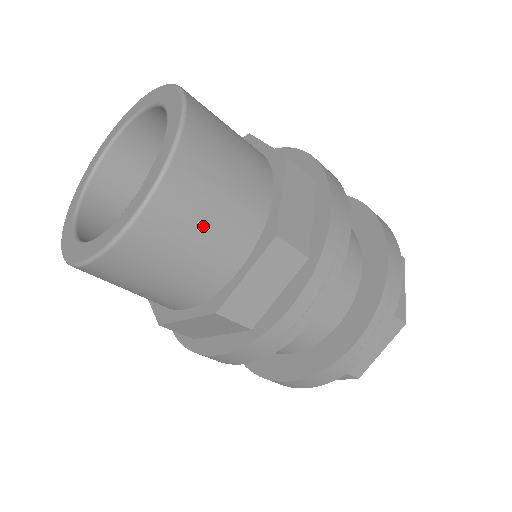
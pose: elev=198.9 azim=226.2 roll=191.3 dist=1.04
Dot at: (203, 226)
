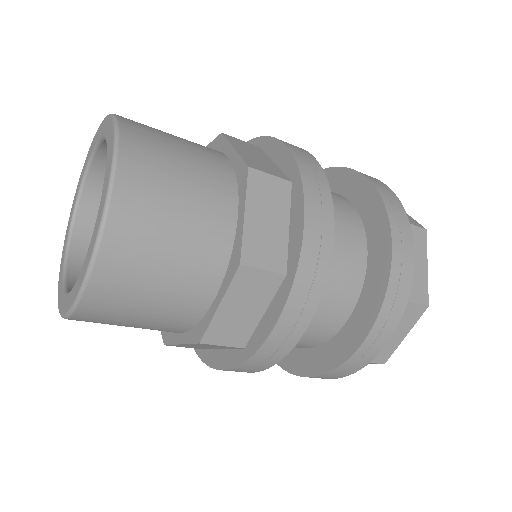
Dot at: (160, 271)
